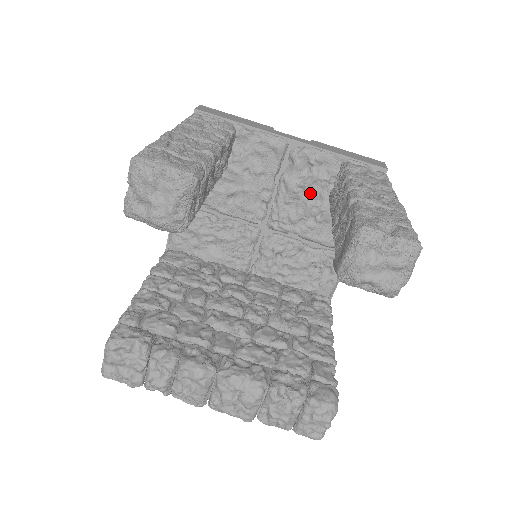
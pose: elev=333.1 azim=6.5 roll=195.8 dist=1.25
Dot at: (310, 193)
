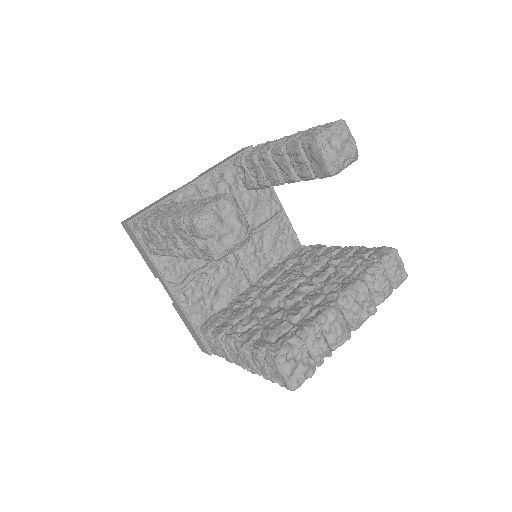
Dot at: occluded
